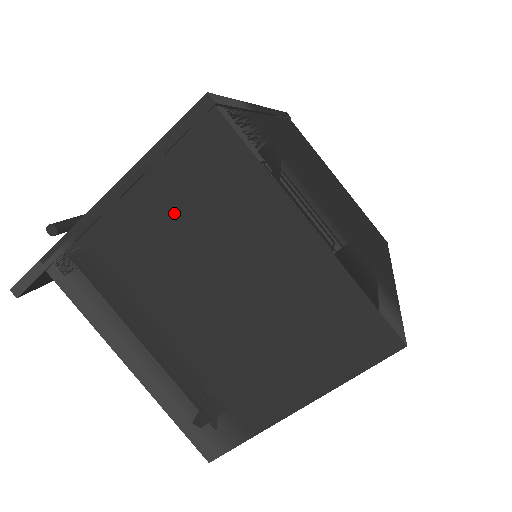
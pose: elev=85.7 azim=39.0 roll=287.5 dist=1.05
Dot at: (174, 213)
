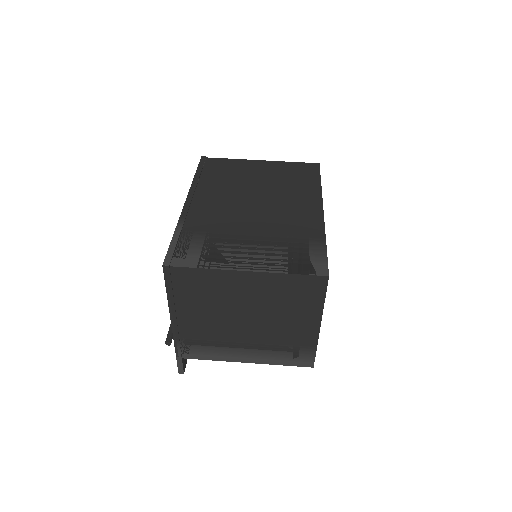
Dot at: (199, 307)
